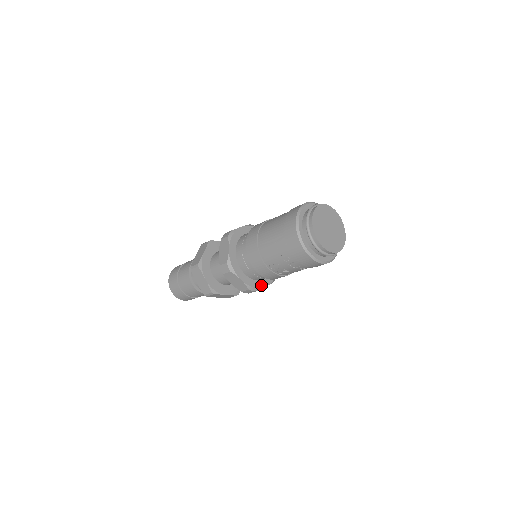
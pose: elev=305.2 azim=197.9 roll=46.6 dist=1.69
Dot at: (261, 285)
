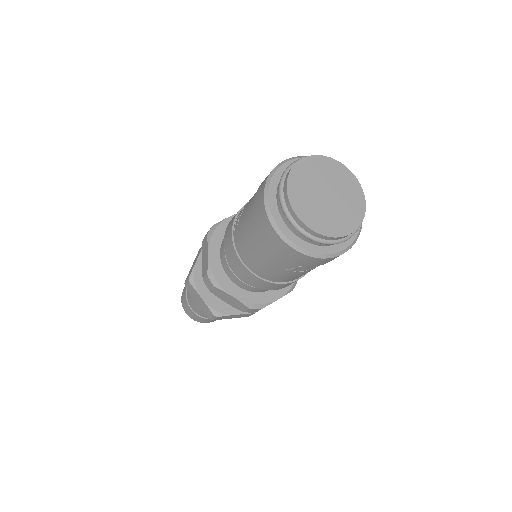
Dot at: occluded
